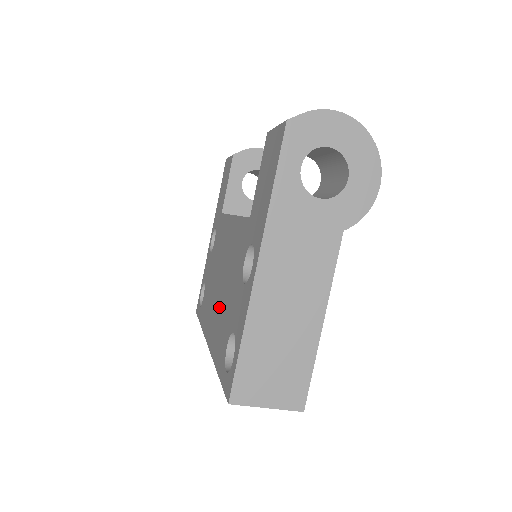
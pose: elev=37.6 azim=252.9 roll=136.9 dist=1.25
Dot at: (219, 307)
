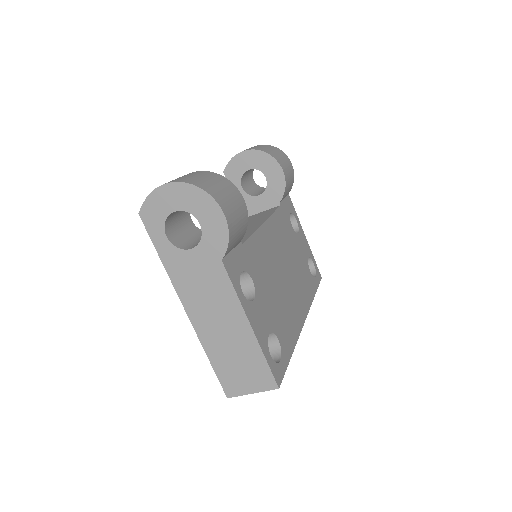
Dot at: occluded
